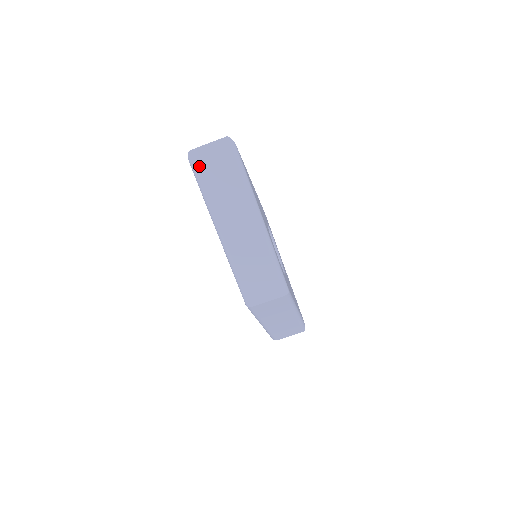
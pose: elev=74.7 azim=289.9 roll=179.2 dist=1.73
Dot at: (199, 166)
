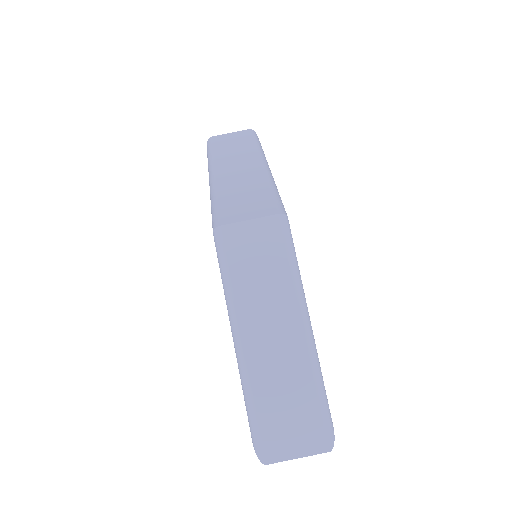
Dot at: (215, 142)
